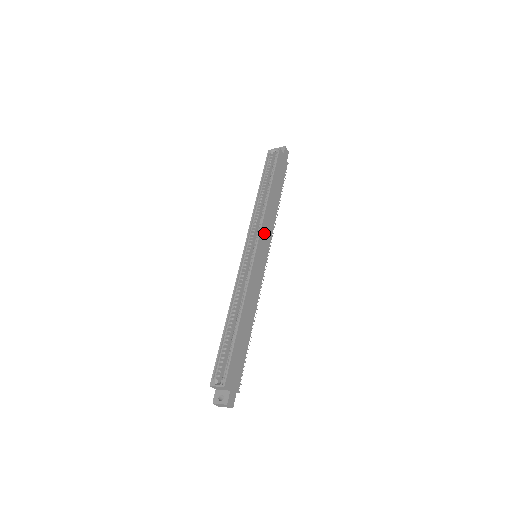
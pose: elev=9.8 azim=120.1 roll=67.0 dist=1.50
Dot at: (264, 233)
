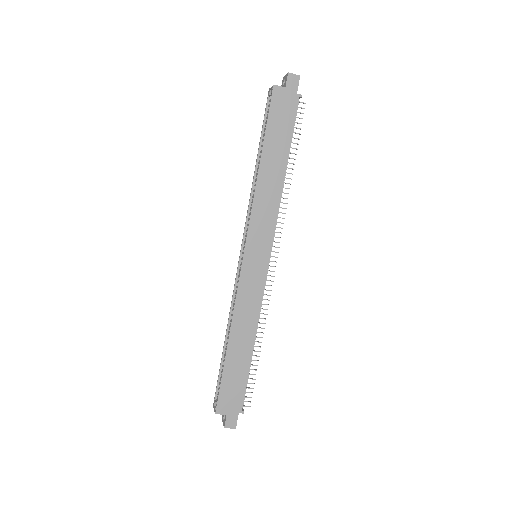
Dot at: (257, 227)
